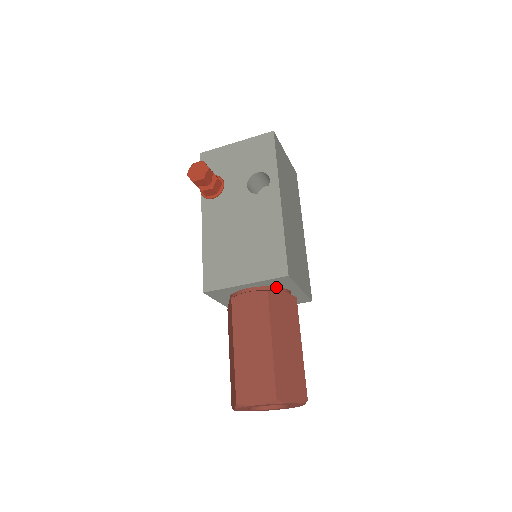
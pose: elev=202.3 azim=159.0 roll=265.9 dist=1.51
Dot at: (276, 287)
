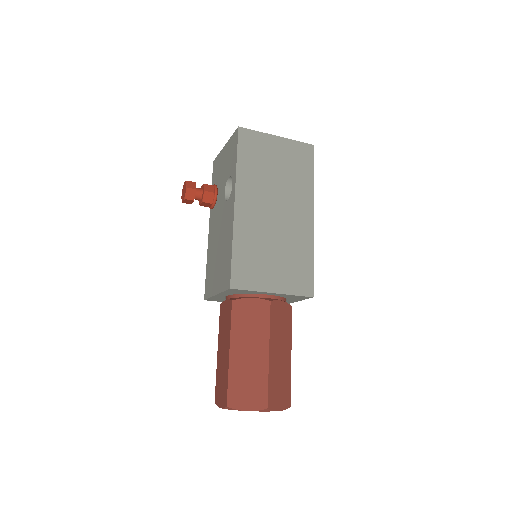
Dot at: (245, 294)
